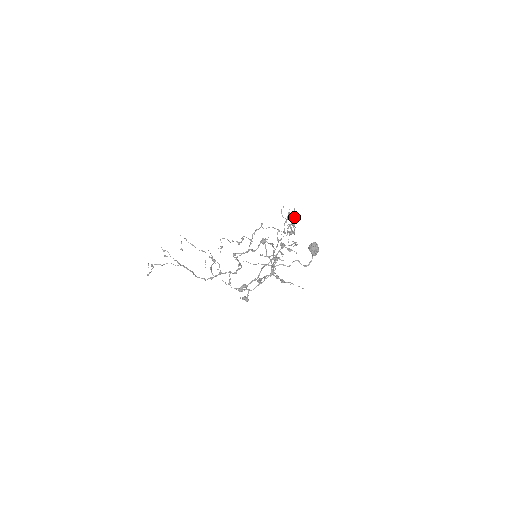
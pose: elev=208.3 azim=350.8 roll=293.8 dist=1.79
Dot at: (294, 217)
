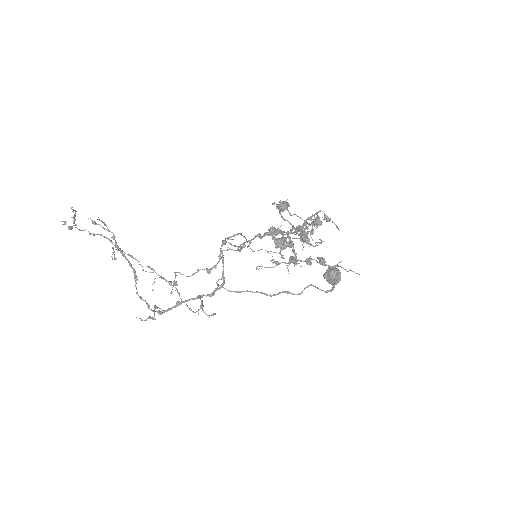
Dot at: (300, 232)
